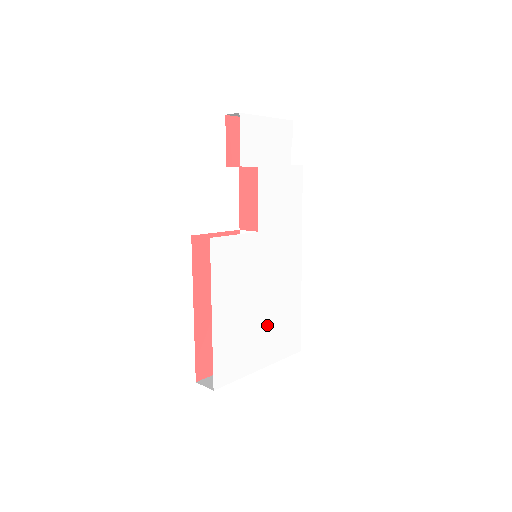
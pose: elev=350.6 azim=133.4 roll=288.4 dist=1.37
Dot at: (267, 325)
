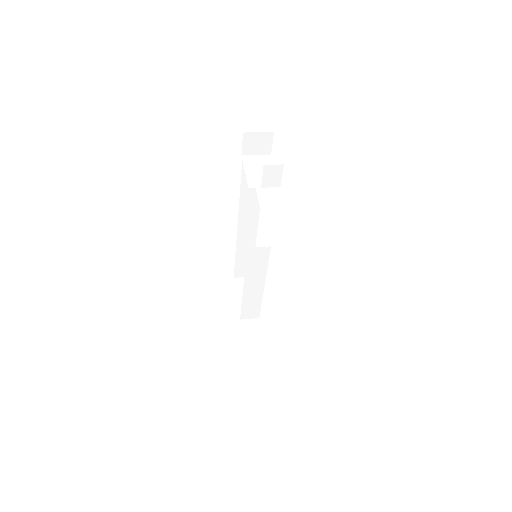
Dot at: occluded
